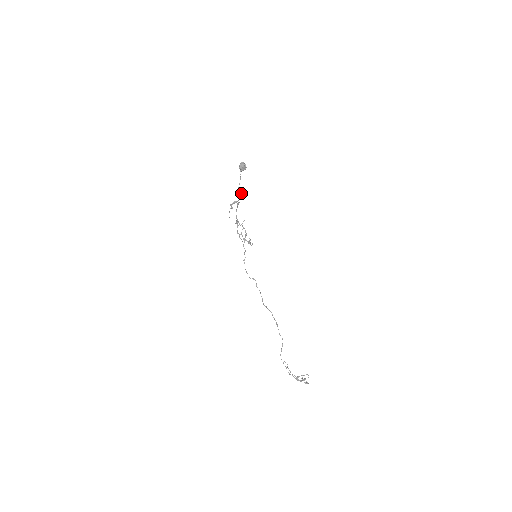
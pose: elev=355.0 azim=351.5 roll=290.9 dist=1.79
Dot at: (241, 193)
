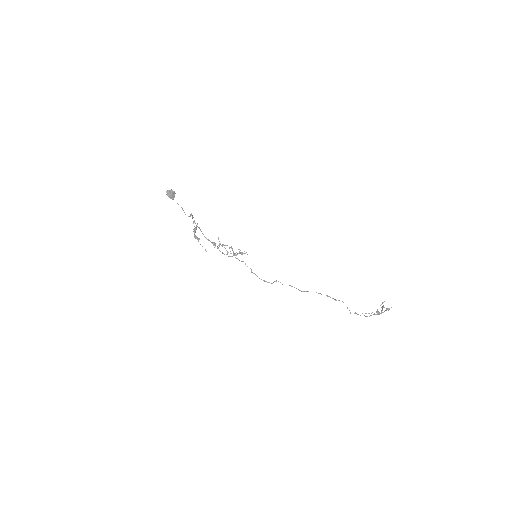
Dot at: occluded
